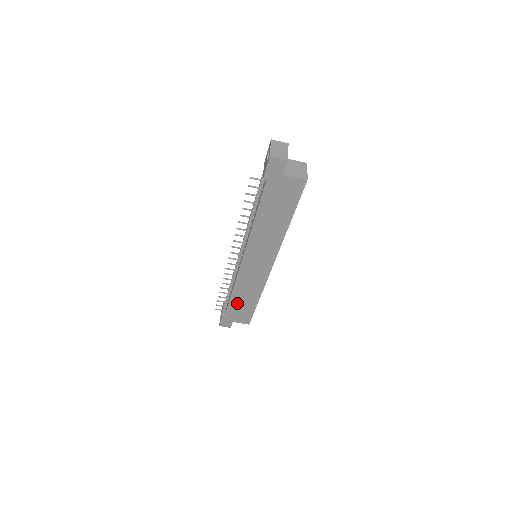
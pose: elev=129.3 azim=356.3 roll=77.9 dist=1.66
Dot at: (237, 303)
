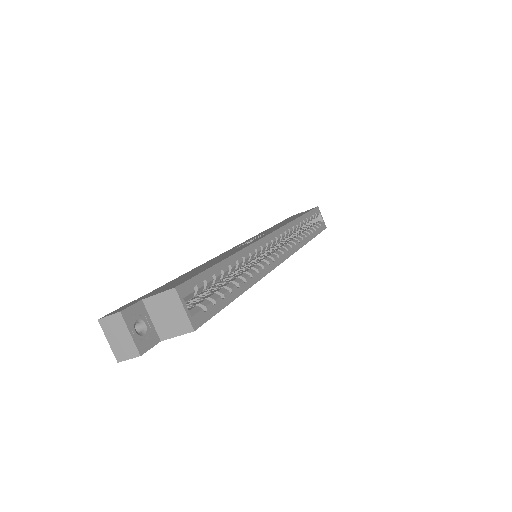
Dot at: occluded
